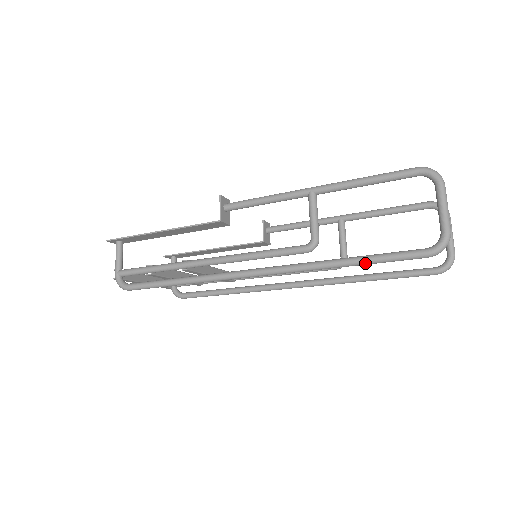
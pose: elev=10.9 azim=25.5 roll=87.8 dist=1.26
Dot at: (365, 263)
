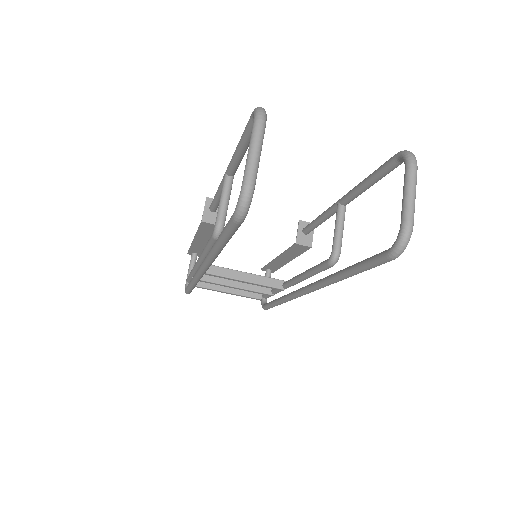
Dot at: (220, 242)
